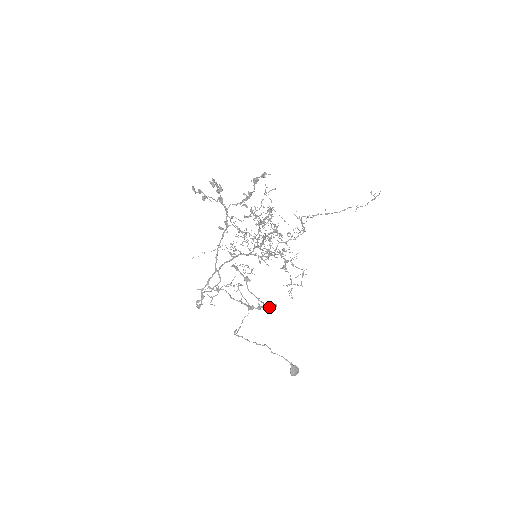
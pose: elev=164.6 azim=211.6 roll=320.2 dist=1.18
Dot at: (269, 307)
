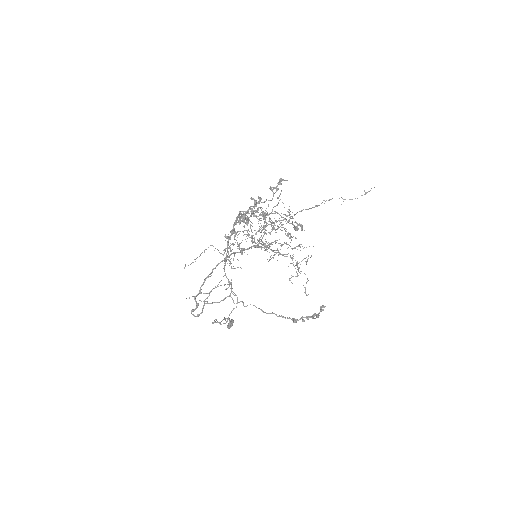
Dot at: (312, 317)
